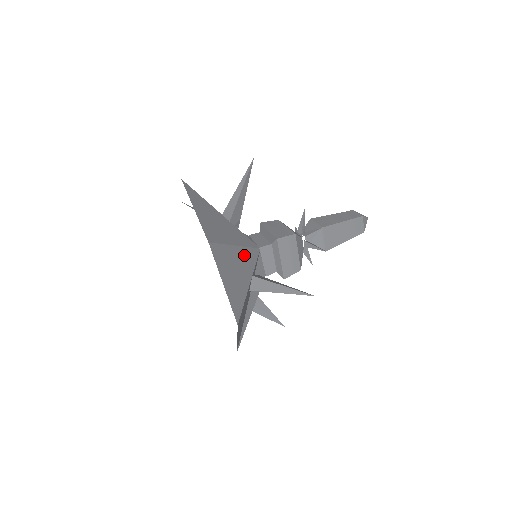
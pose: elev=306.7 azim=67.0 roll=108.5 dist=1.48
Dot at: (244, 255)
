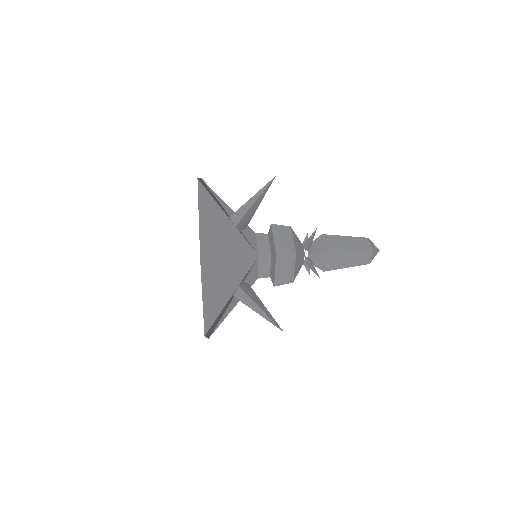
Dot at: (237, 265)
